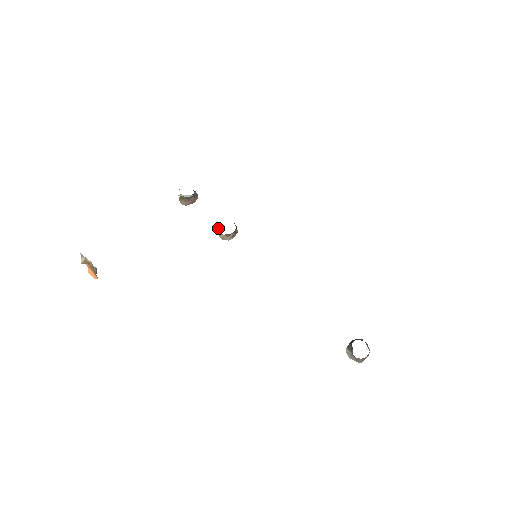
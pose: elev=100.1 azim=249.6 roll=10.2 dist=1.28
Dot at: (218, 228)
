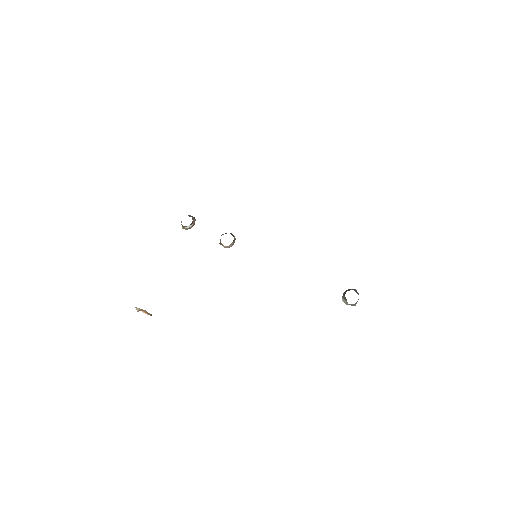
Dot at: (220, 241)
